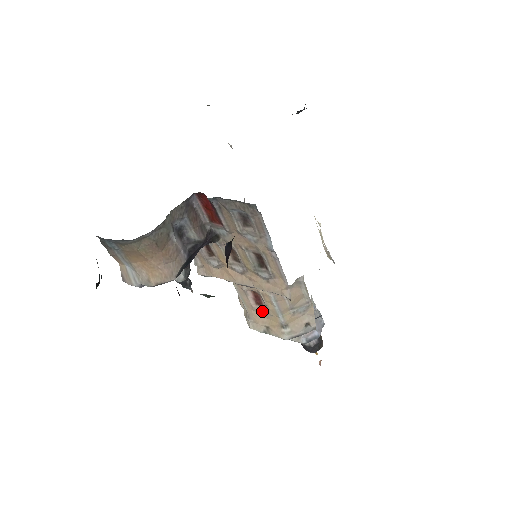
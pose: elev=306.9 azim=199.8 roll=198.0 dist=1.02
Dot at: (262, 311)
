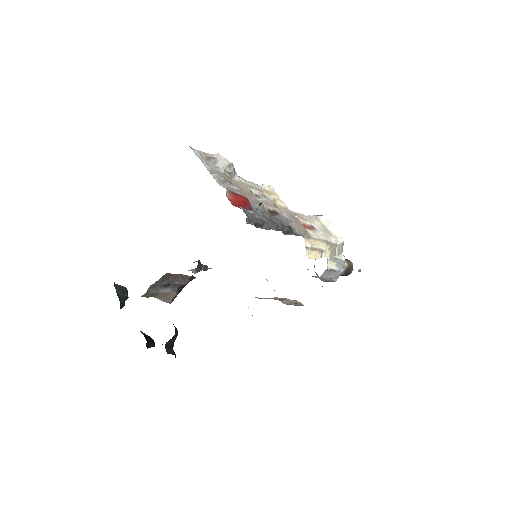
Dot at: occluded
